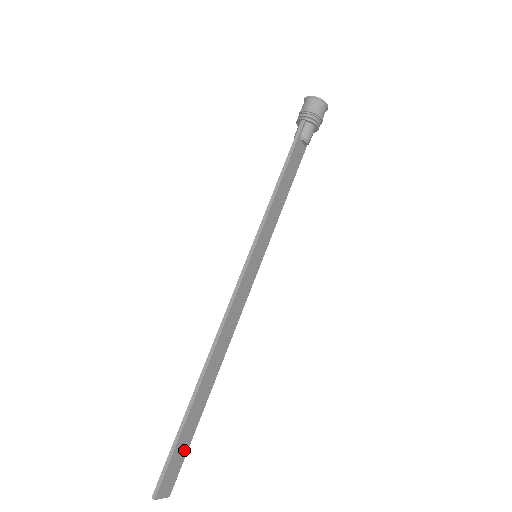
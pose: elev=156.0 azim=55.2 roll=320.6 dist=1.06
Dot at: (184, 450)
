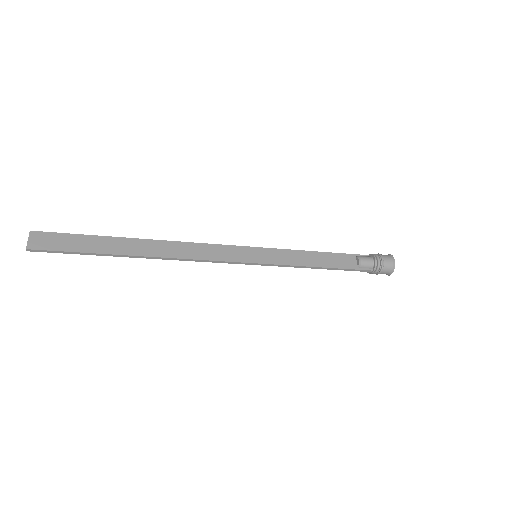
Dot at: (74, 247)
